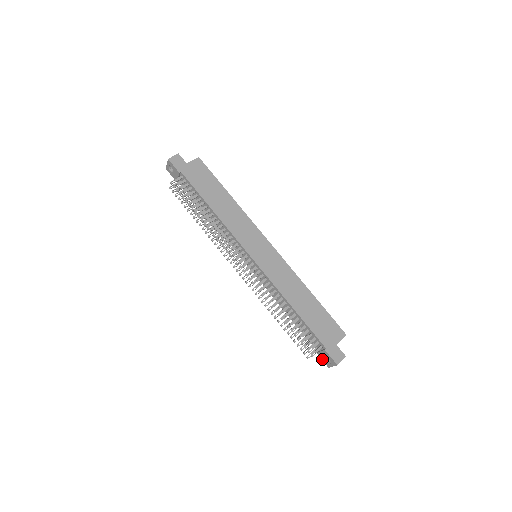
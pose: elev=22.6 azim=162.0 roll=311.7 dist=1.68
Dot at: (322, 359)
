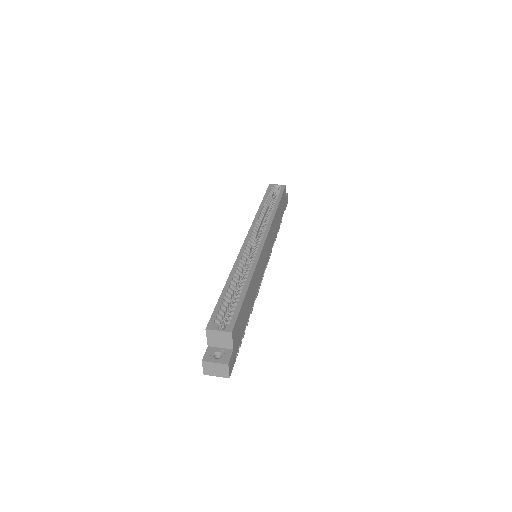
Dot at: occluded
